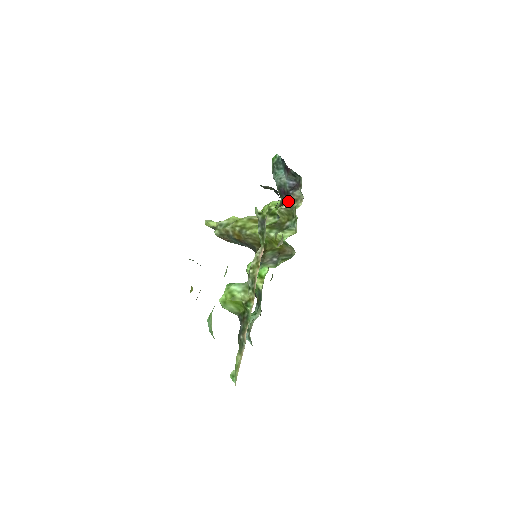
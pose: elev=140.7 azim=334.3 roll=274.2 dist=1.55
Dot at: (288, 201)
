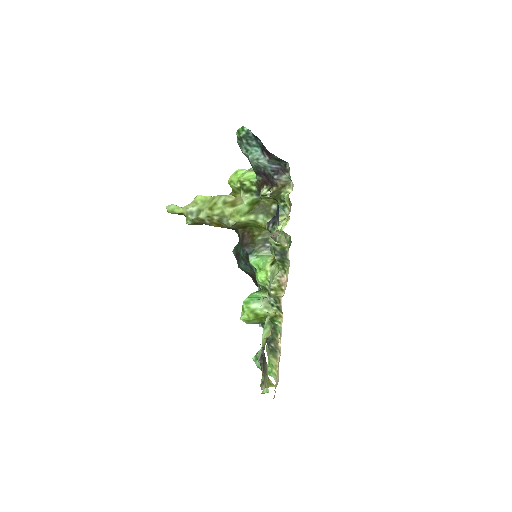
Dot at: (273, 185)
